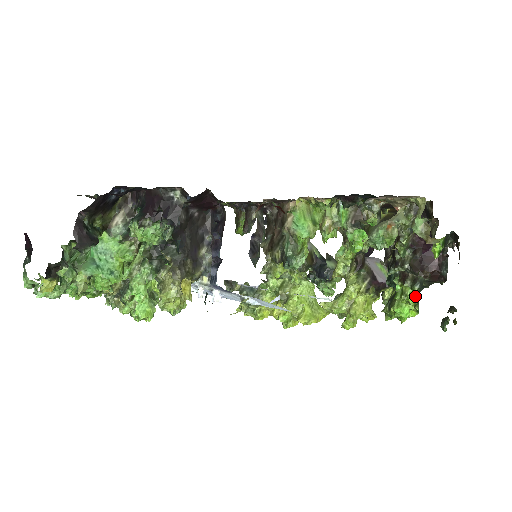
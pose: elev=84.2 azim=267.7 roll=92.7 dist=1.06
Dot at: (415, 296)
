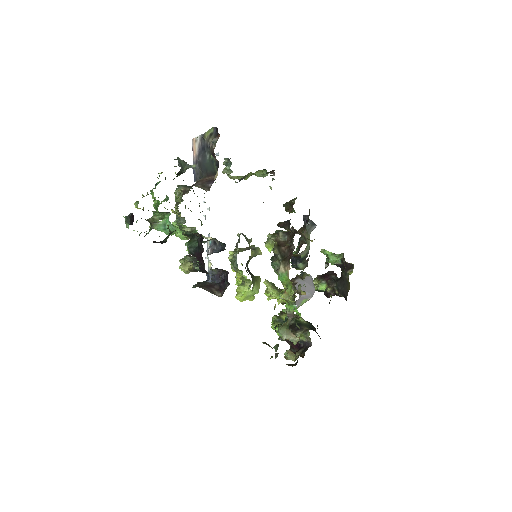
Dot at: occluded
